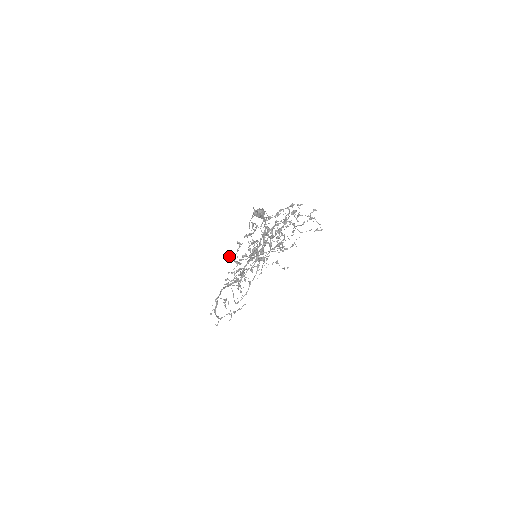
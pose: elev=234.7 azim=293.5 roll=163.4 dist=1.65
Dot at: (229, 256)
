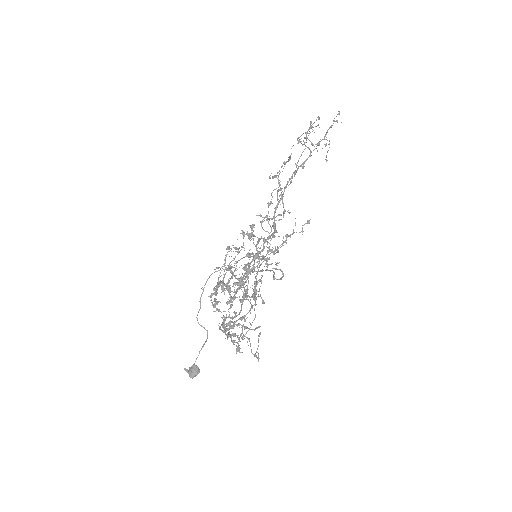
Dot at: (229, 292)
